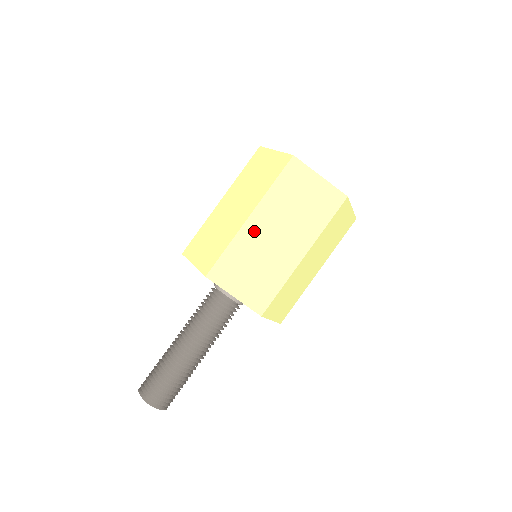
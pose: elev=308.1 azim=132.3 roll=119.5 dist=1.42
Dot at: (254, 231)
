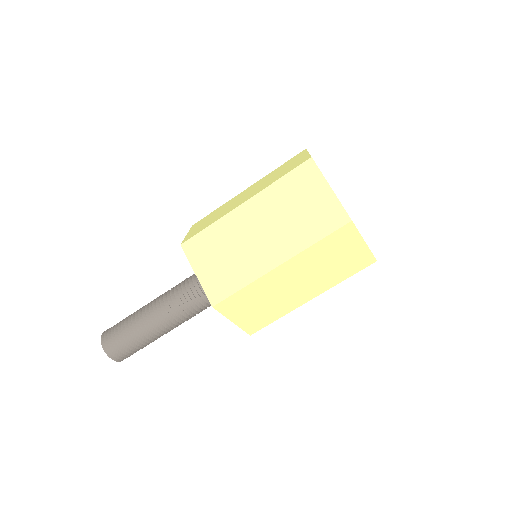
Dot at: (277, 278)
